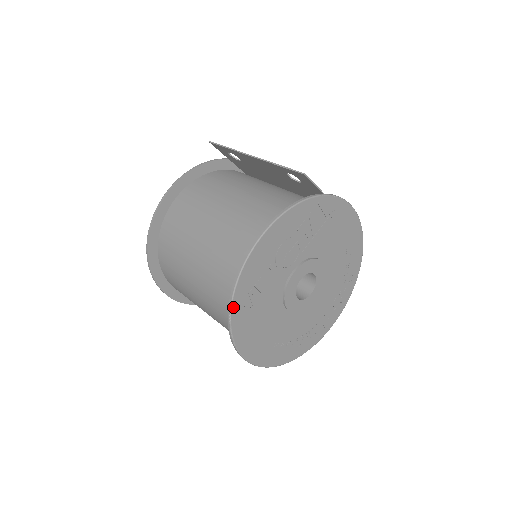
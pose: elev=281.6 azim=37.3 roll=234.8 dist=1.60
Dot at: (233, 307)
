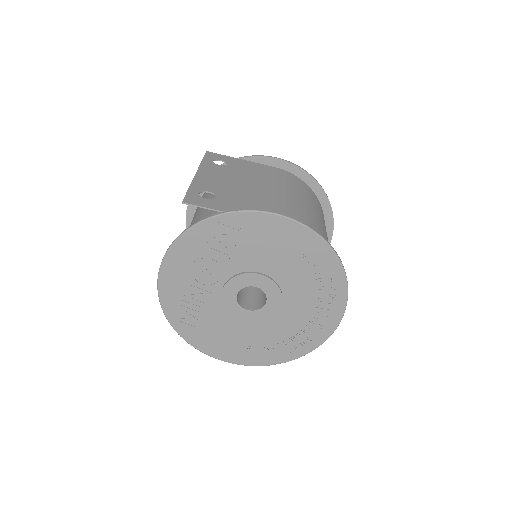
Dot at: (169, 319)
